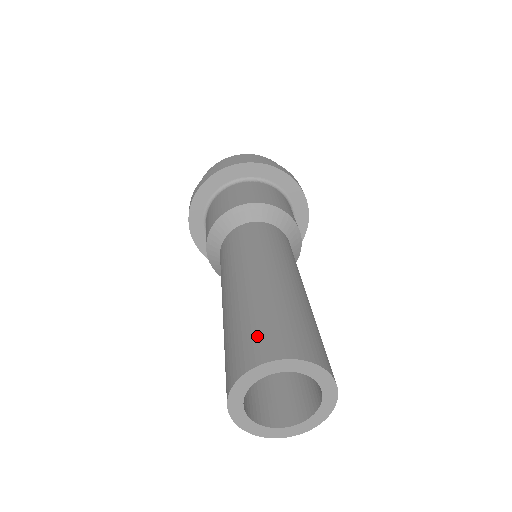
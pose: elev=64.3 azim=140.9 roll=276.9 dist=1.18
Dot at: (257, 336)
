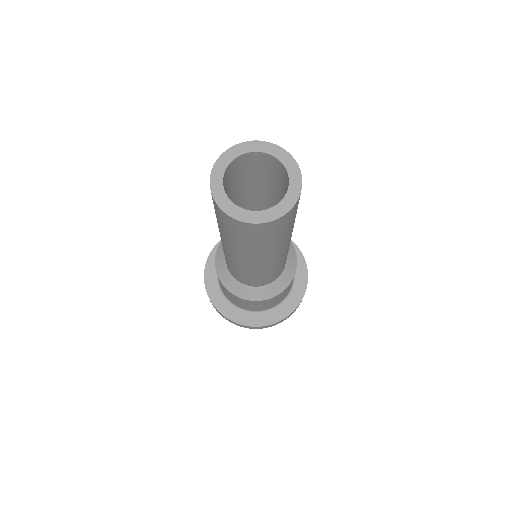
Dot at: occluded
